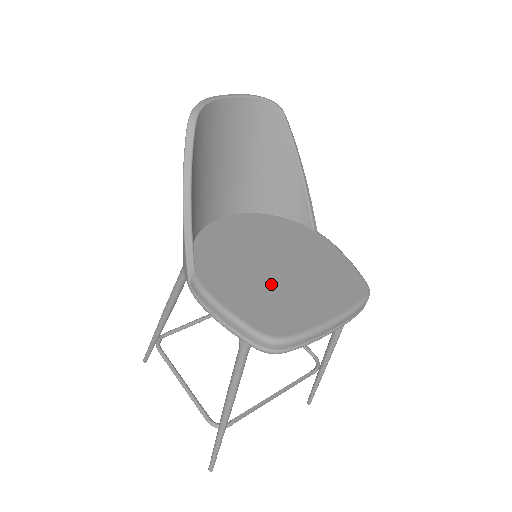
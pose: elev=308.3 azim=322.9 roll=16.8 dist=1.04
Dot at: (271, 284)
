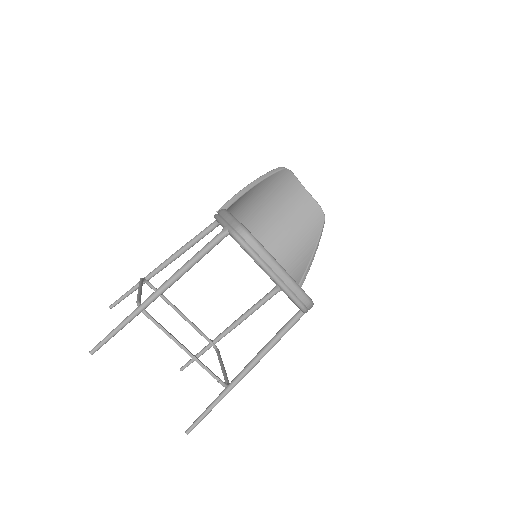
Dot at: occluded
